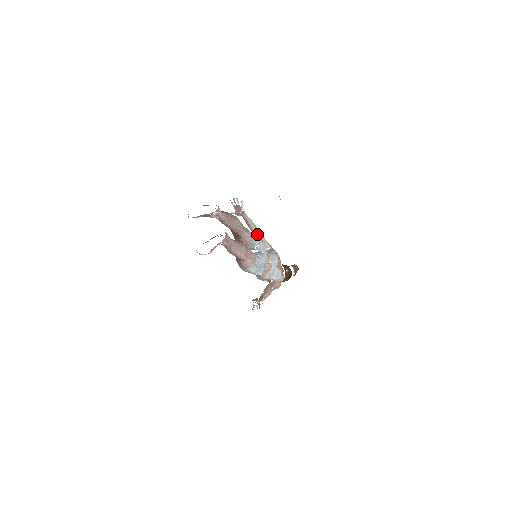
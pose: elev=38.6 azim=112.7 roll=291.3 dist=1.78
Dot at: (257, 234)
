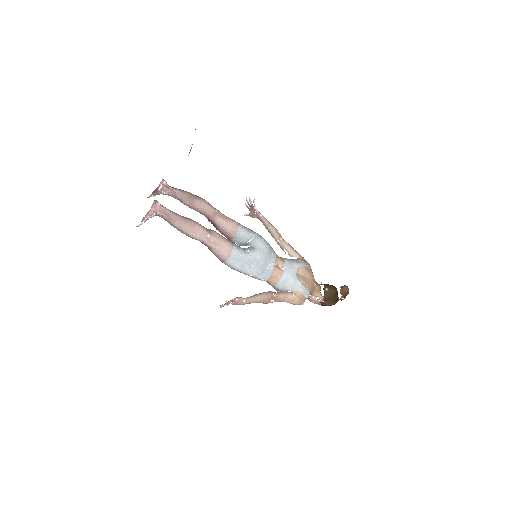
Dot at: (277, 239)
